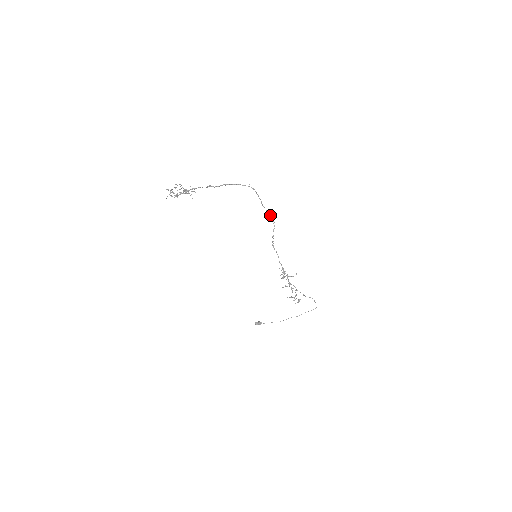
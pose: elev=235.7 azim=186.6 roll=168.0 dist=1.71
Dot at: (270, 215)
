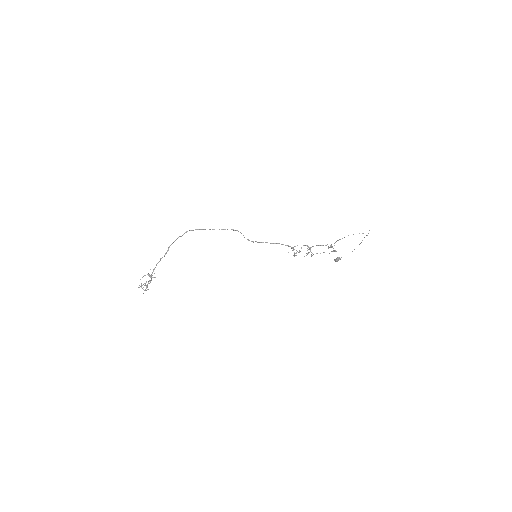
Dot at: occluded
